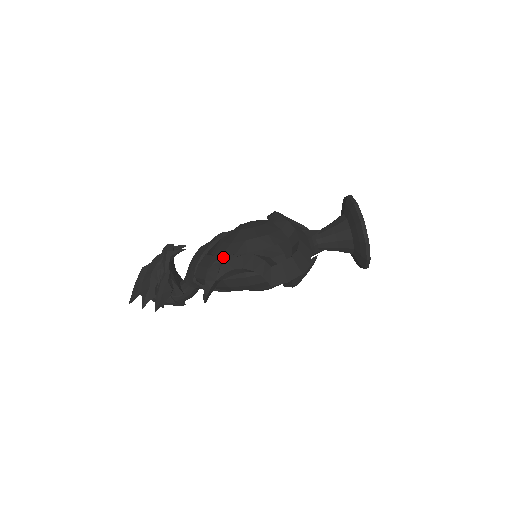
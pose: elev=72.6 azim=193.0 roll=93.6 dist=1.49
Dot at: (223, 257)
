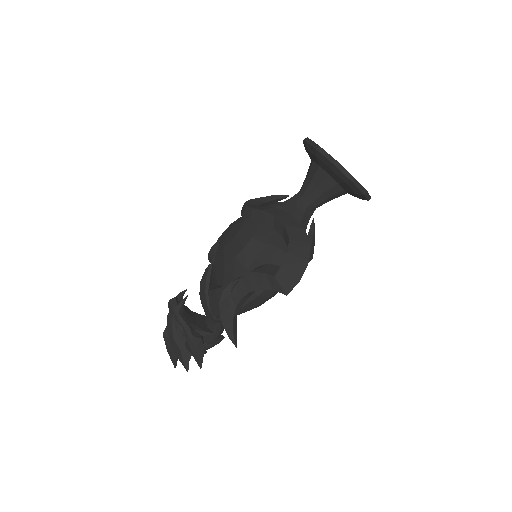
Dot at: (224, 291)
